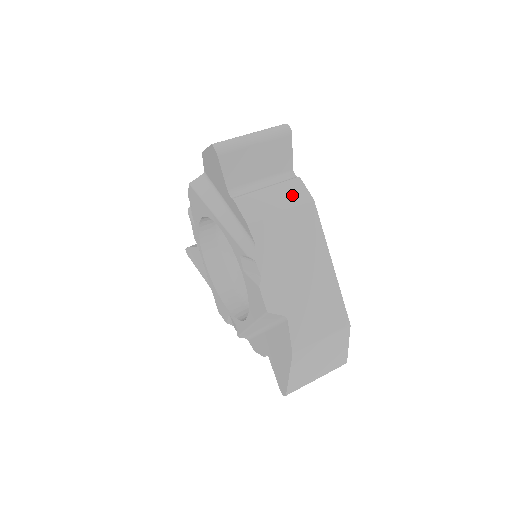
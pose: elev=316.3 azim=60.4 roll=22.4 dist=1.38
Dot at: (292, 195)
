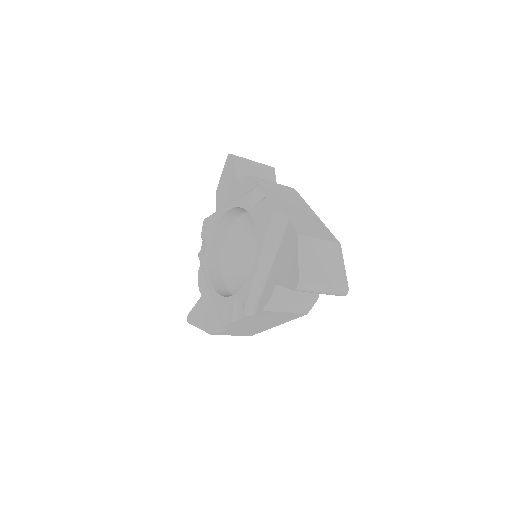
Dot at: occluded
